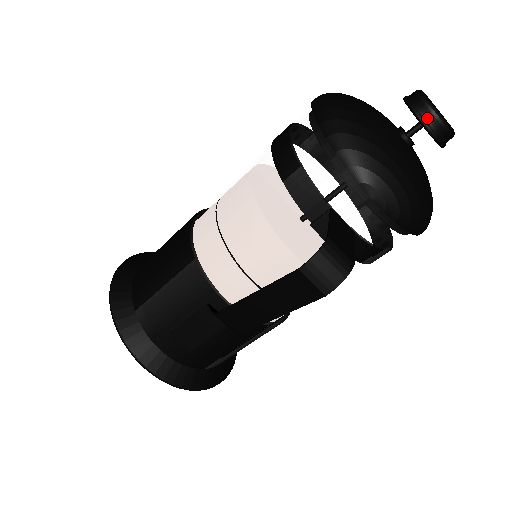
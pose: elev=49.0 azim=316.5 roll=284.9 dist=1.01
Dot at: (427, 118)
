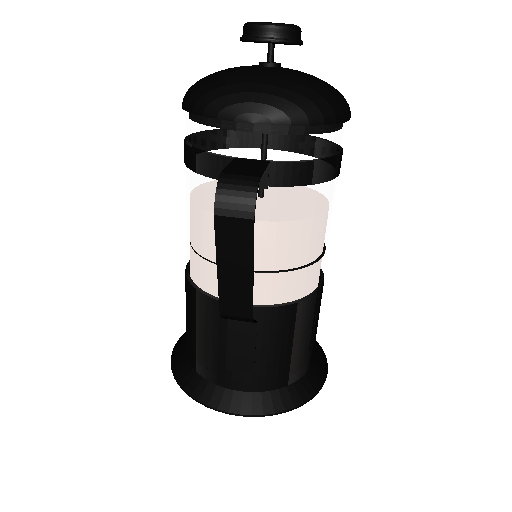
Dot at: (258, 34)
